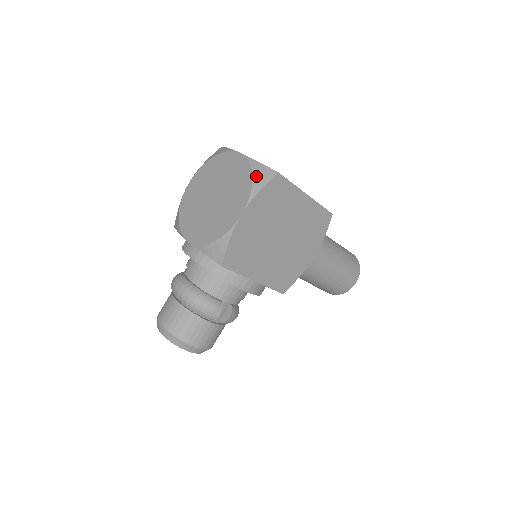
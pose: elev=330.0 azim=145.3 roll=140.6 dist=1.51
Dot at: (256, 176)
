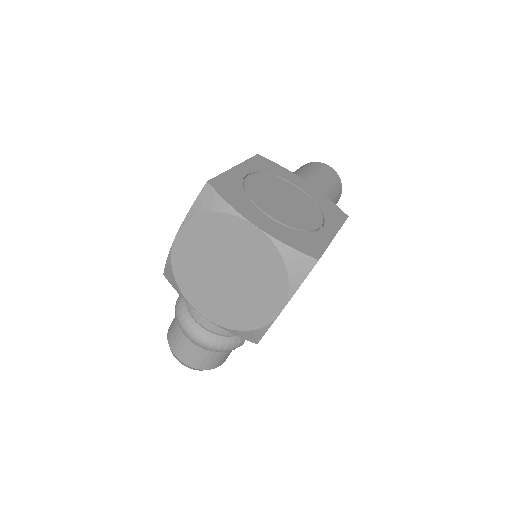
Dot at: (291, 270)
